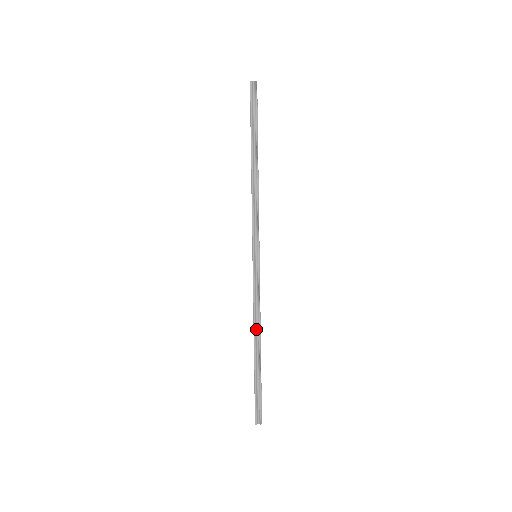
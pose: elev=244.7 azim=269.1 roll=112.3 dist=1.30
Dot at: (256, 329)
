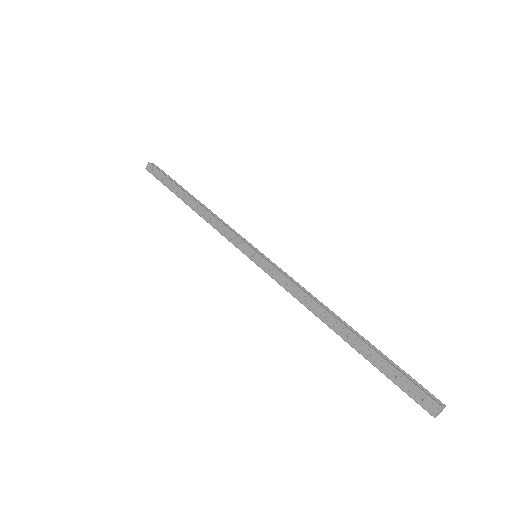
Dot at: (202, 215)
